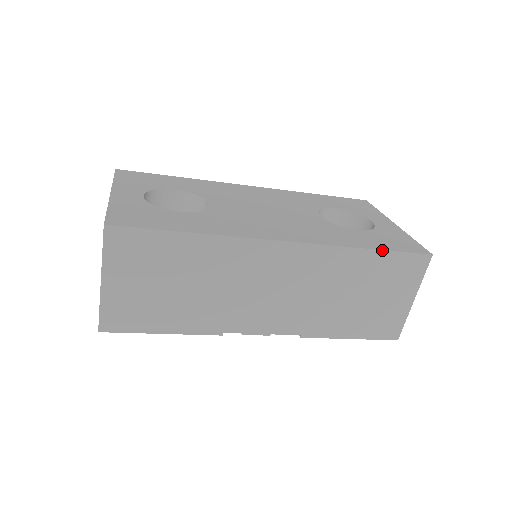
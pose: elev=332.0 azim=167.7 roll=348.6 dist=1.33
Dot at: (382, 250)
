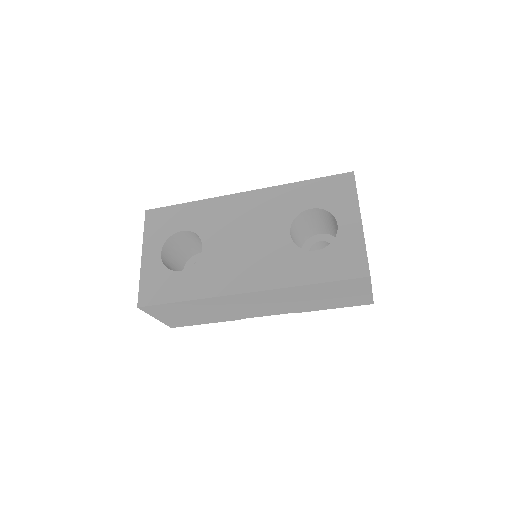
Dot at: (323, 283)
